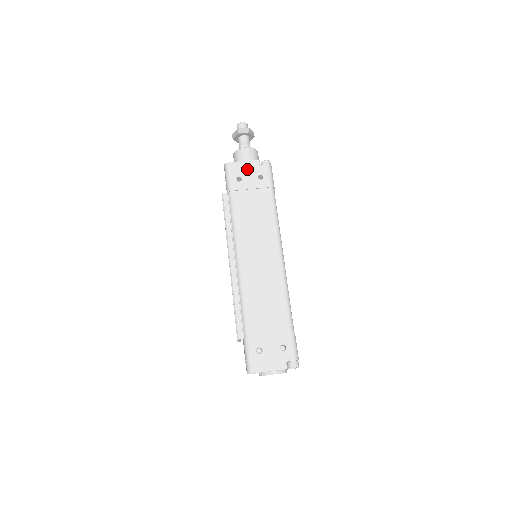
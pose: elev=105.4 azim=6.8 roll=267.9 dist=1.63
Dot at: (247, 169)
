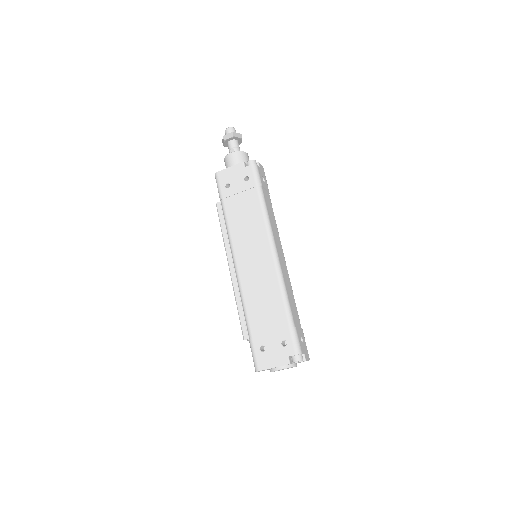
Dot at: (233, 174)
